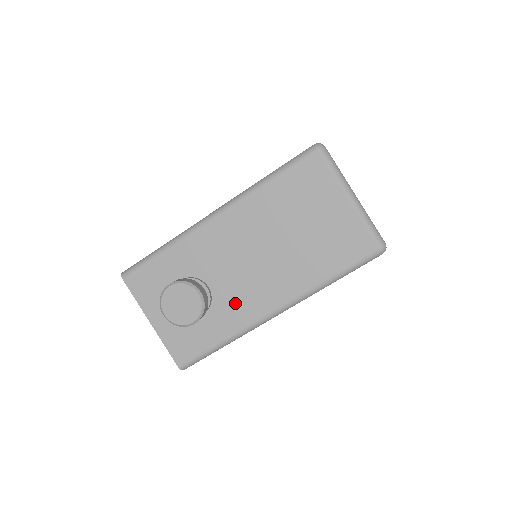
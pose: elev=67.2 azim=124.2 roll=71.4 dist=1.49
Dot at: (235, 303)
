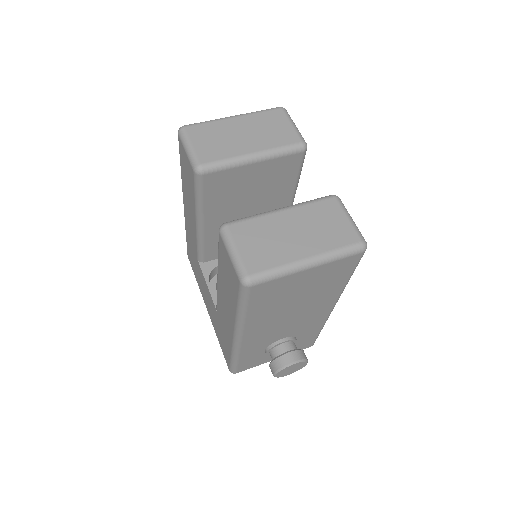
Dot at: (306, 326)
